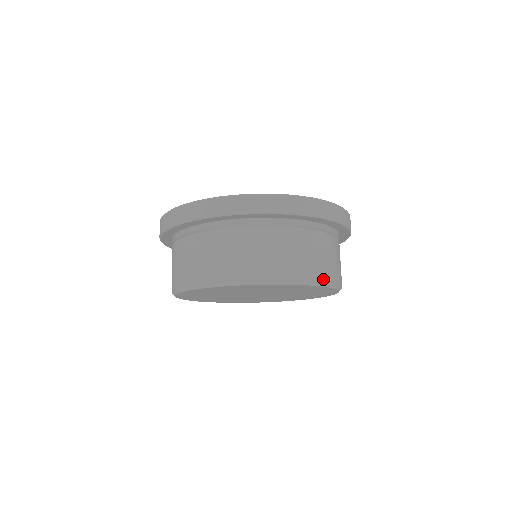
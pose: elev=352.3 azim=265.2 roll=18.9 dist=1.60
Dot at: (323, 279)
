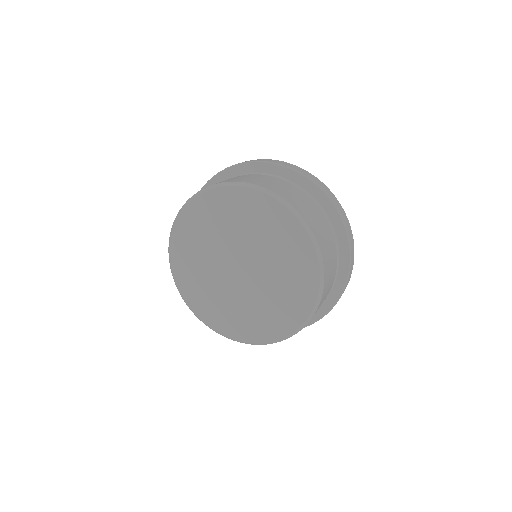
Dot at: (225, 182)
